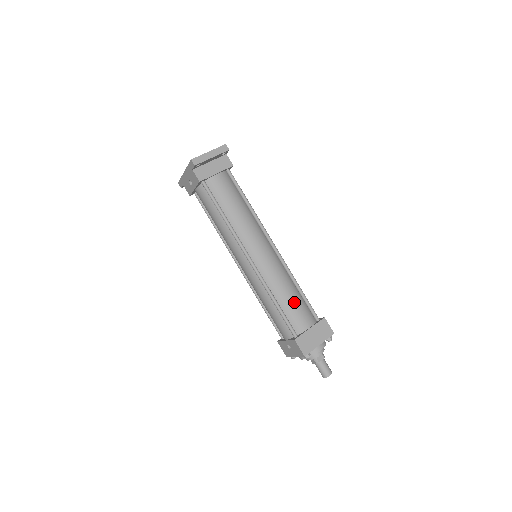
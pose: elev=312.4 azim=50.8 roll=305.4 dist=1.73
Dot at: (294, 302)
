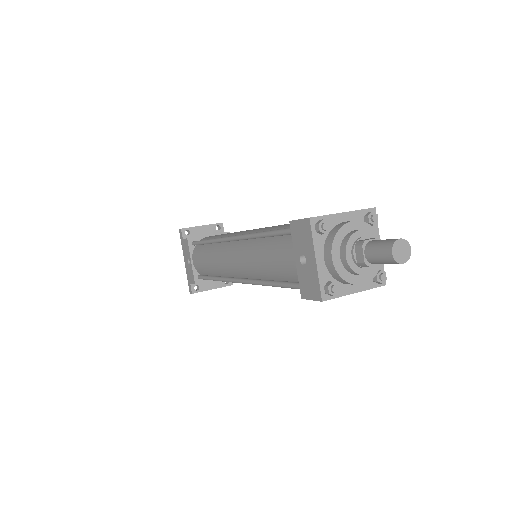
Dot at: occluded
